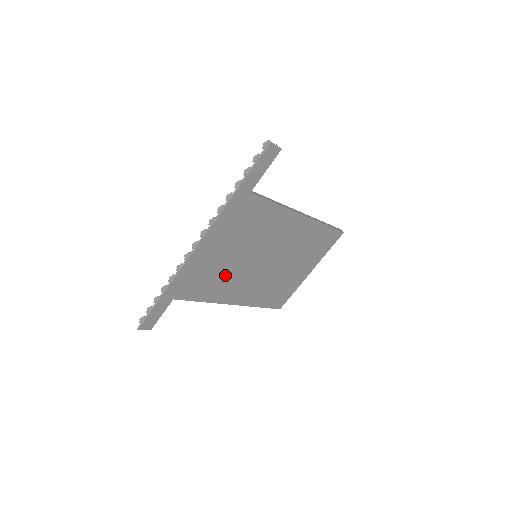
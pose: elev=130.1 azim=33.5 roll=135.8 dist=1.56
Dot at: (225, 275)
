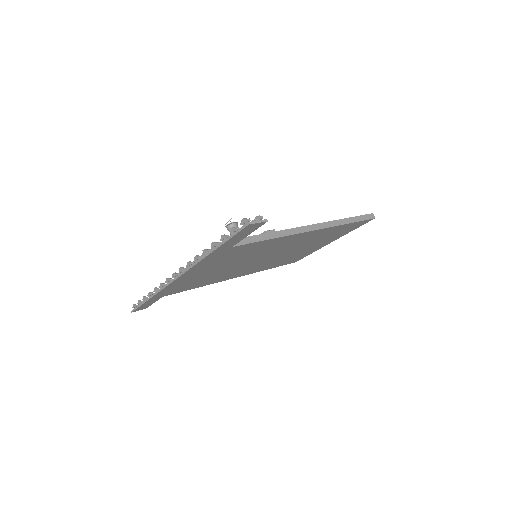
Dot at: (219, 274)
